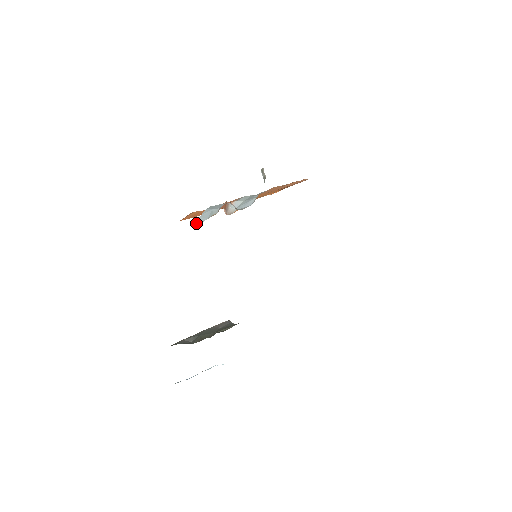
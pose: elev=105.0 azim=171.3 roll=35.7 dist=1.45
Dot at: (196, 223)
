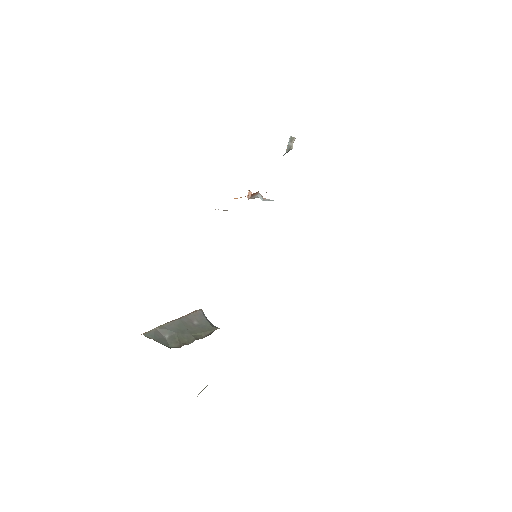
Dot at: occluded
